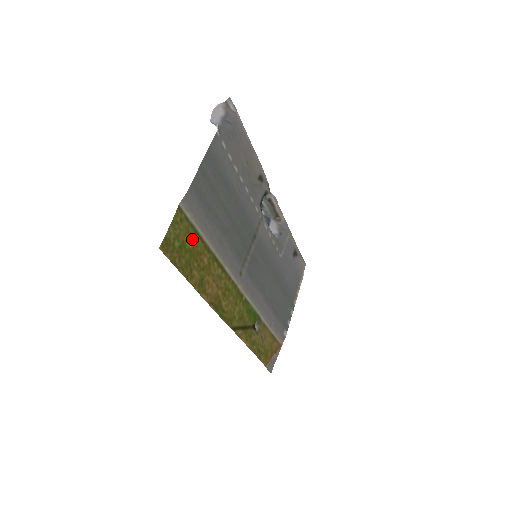
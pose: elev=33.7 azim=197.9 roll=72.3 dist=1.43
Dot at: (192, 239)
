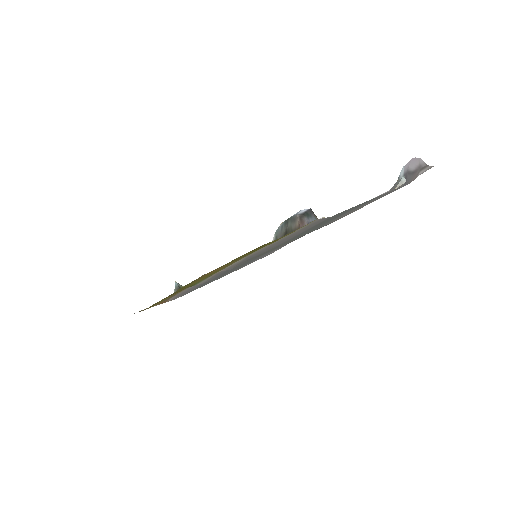
Dot at: occluded
